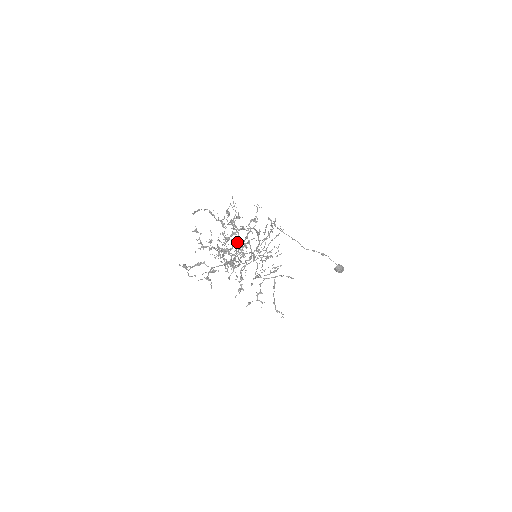
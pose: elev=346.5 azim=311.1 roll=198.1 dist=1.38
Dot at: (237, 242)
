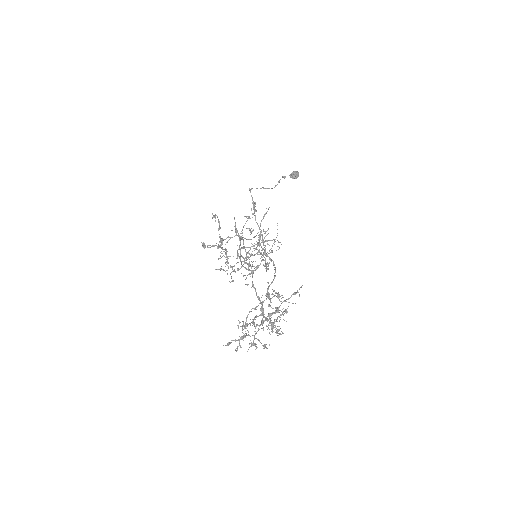
Dot at: (219, 229)
